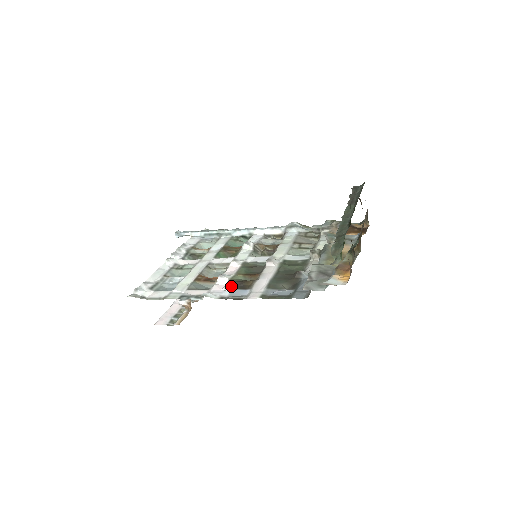
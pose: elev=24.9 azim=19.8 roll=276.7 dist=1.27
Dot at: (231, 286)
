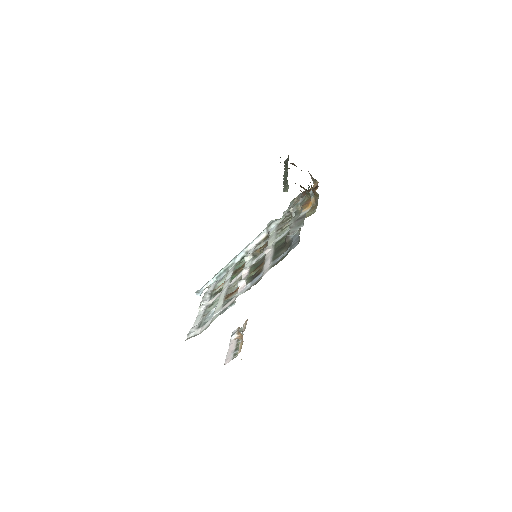
Dot at: (249, 281)
